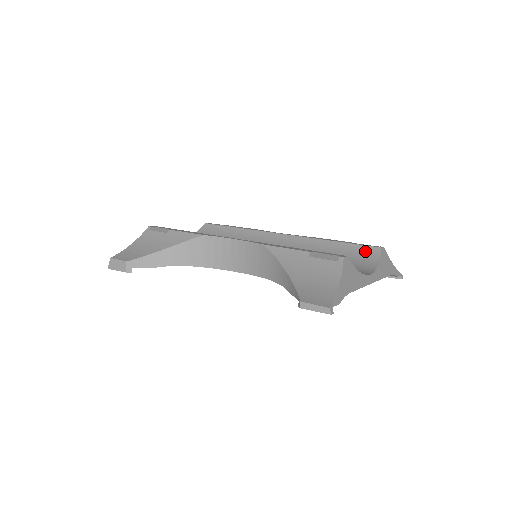
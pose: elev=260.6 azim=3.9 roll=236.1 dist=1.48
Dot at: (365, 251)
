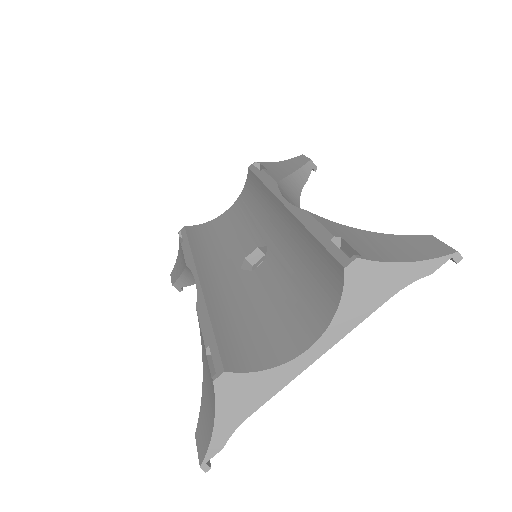
Dot at: (331, 269)
